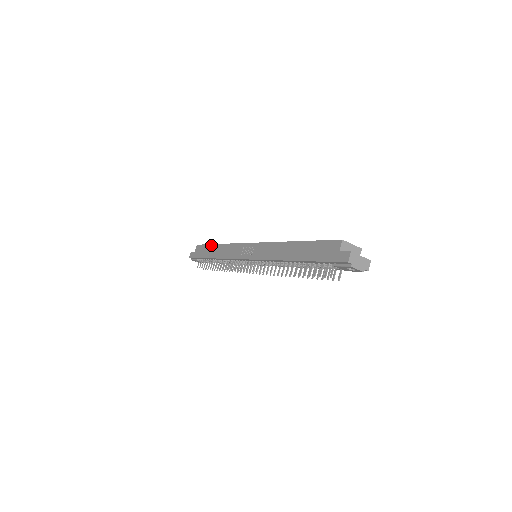
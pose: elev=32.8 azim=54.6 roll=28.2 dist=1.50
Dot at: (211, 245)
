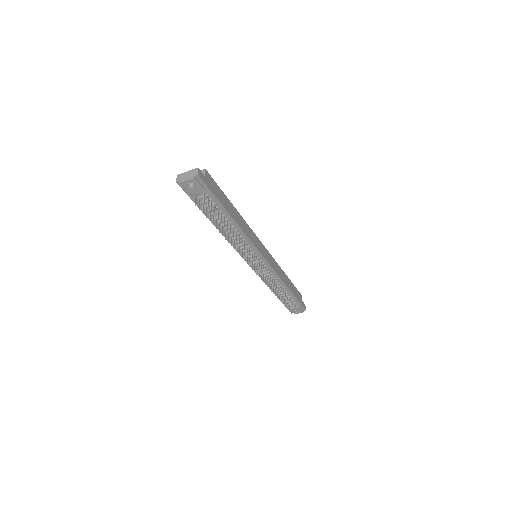
Dot at: occluded
